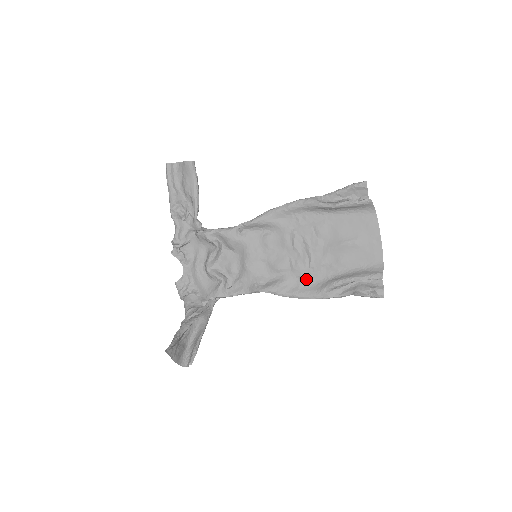
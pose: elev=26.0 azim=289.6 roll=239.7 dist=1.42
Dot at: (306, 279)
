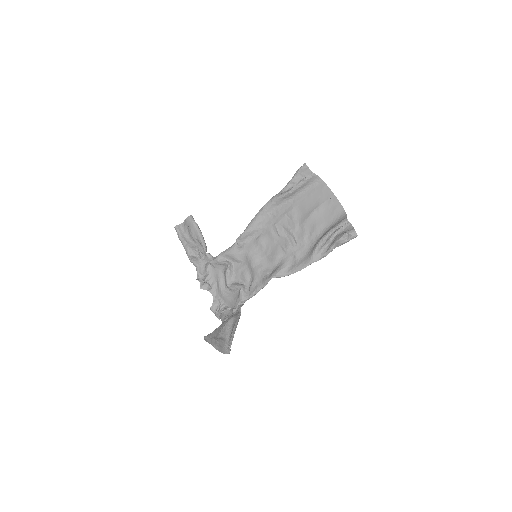
Dot at: (298, 254)
